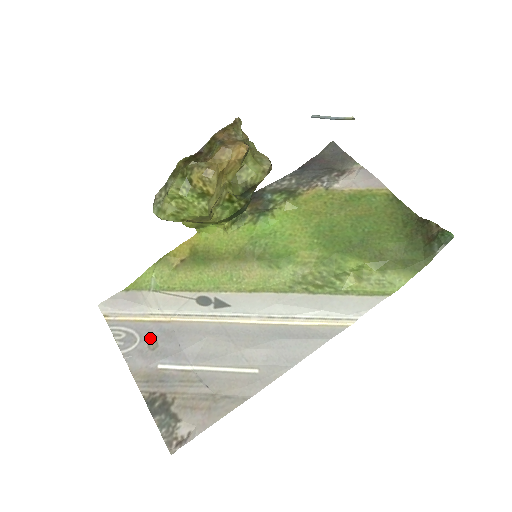
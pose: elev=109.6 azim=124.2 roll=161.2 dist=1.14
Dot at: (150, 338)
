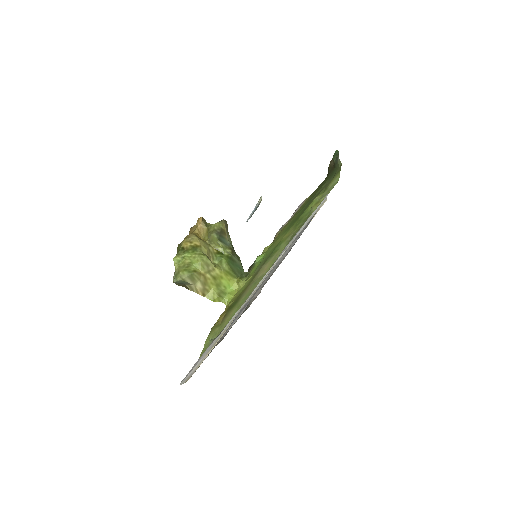
Dot at: occluded
